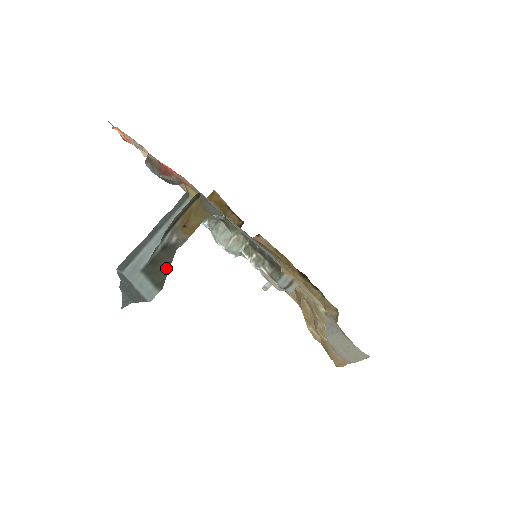
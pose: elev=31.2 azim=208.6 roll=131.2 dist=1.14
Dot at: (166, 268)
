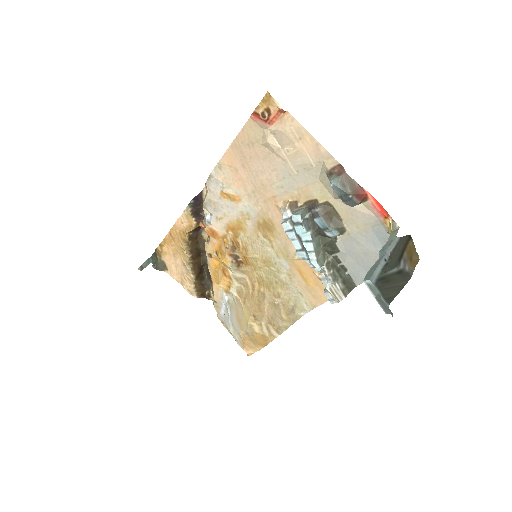
Dot at: (399, 289)
